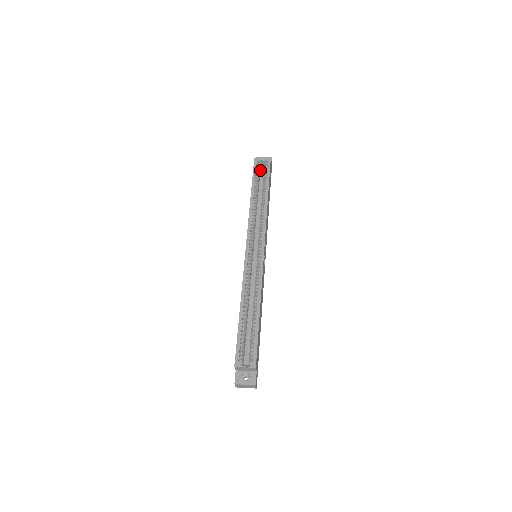
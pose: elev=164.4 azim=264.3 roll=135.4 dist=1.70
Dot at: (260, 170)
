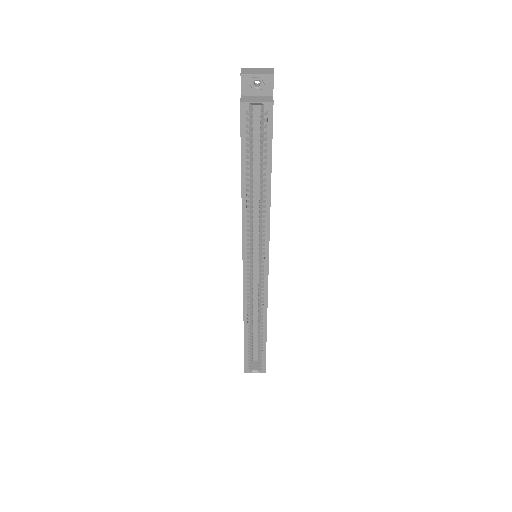
Dot at: (252, 109)
